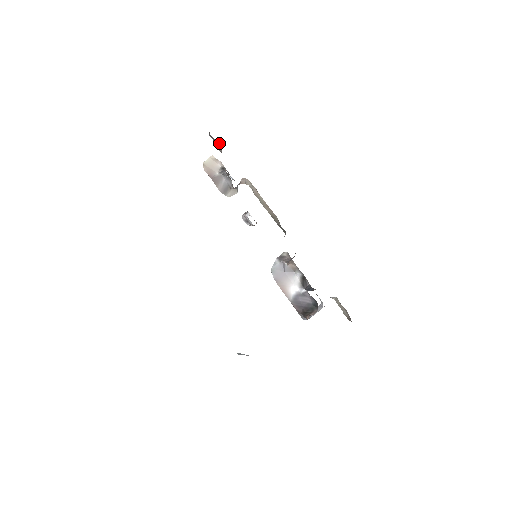
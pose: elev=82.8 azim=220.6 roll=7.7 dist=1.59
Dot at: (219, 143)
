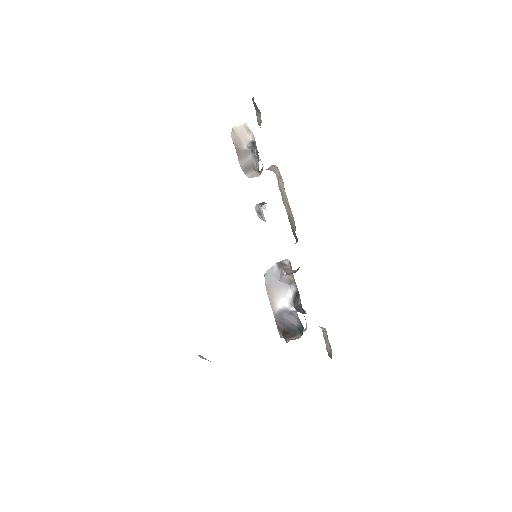
Dot at: occluded
